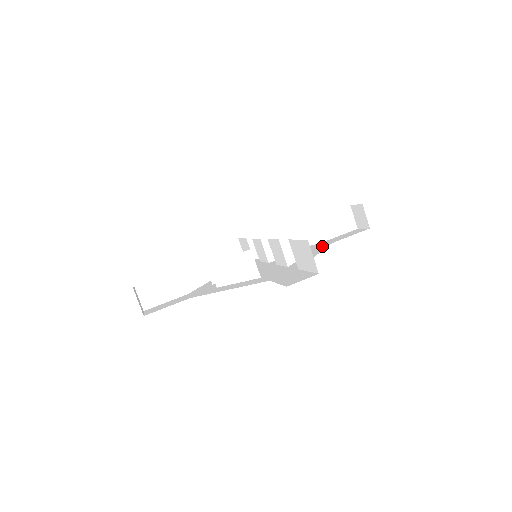
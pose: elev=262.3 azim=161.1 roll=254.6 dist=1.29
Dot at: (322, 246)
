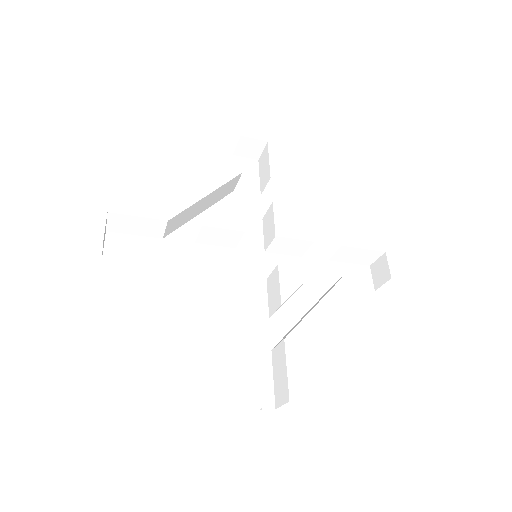
Dot at: (321, 283)
